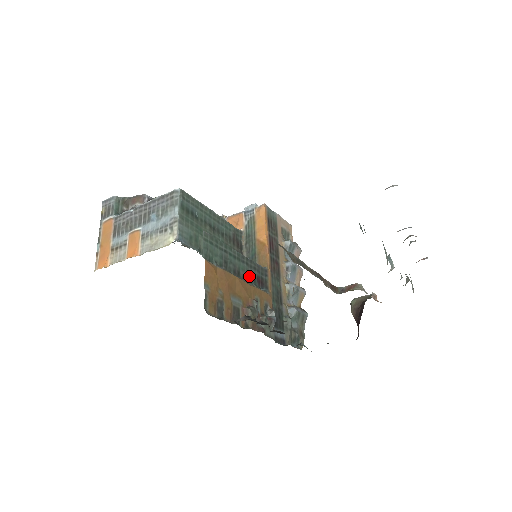
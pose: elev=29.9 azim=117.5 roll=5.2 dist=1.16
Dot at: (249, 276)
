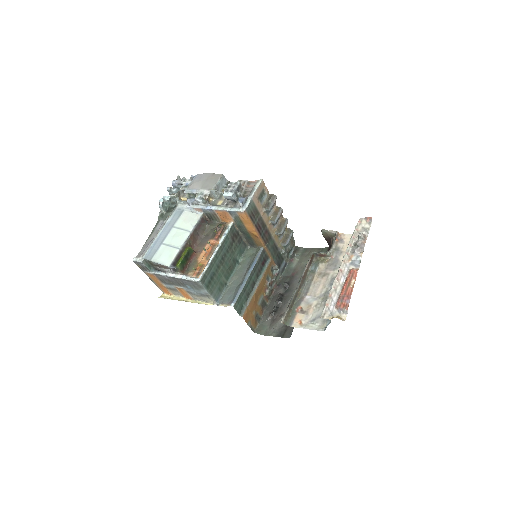
Dot at: (258, 273)
